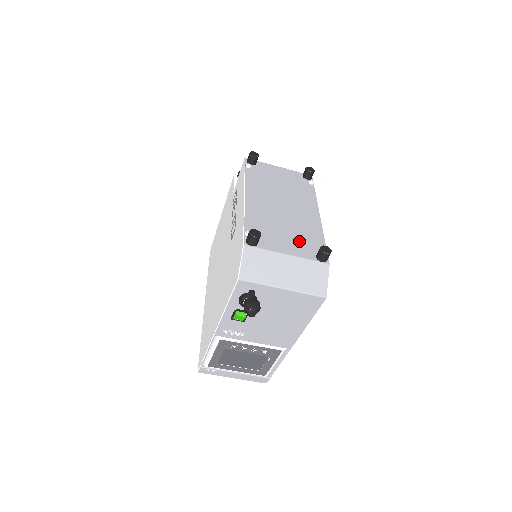
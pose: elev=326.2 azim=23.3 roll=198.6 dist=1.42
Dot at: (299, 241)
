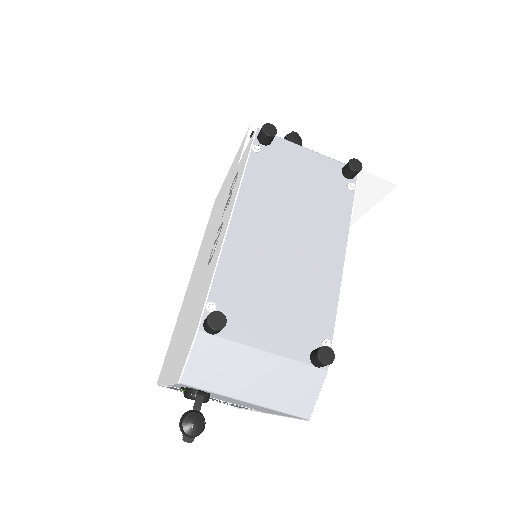
Dot at: (292, 321)
